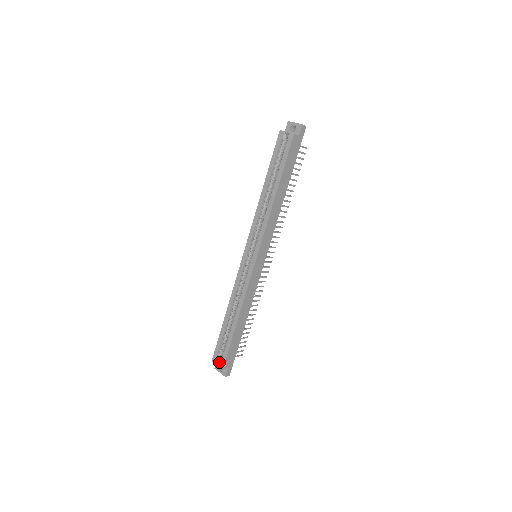
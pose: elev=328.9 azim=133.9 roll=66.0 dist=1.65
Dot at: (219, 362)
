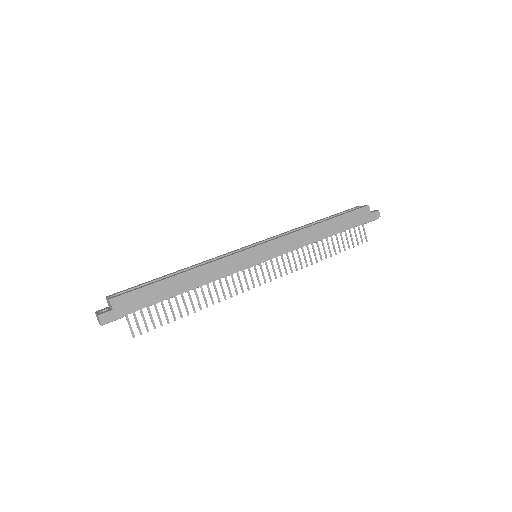
Dot at: occluded
